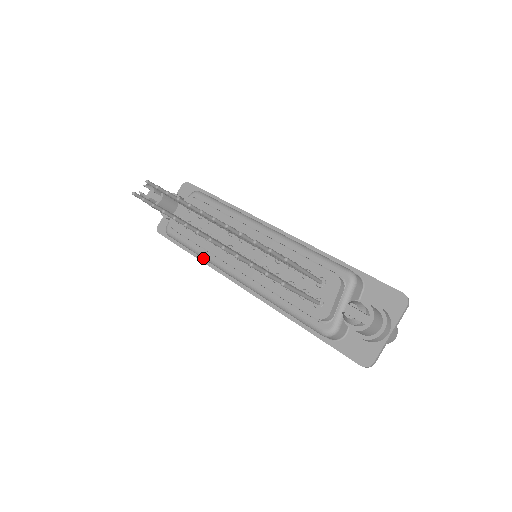
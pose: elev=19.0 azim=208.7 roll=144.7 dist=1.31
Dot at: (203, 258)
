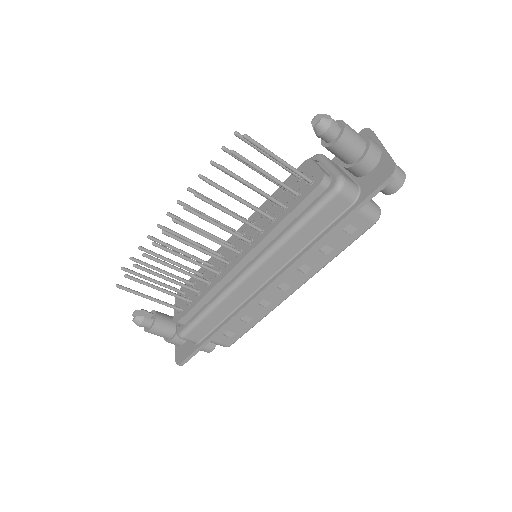
Dot at: (219, 304)
